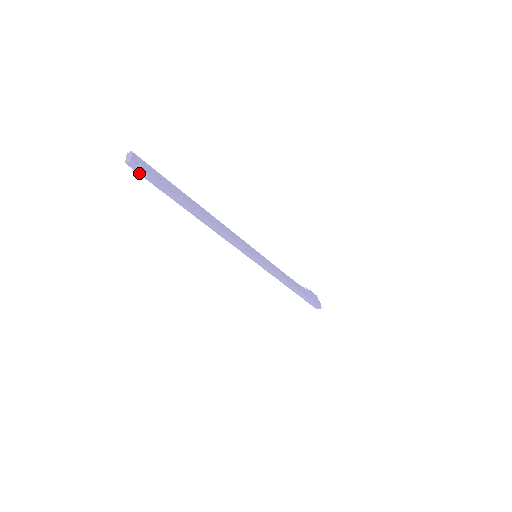
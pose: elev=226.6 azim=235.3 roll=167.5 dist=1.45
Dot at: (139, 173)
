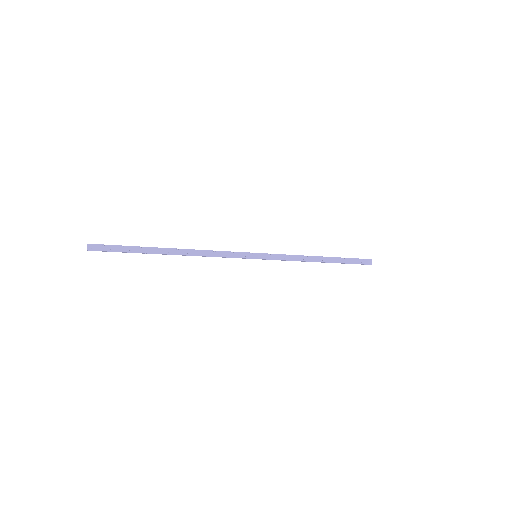
Dot at: occluded
